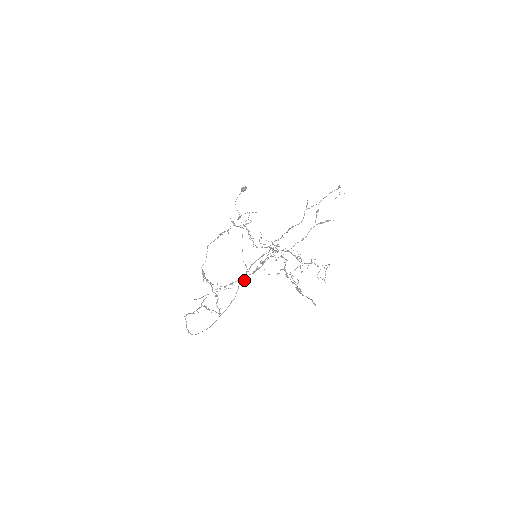
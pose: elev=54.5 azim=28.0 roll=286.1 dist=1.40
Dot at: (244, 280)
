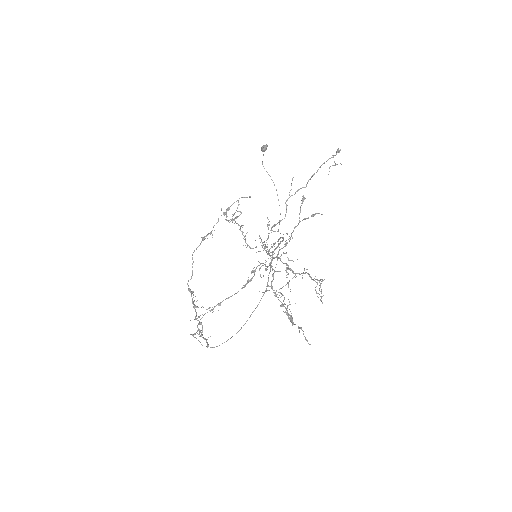
Dot at: (275, 267)
